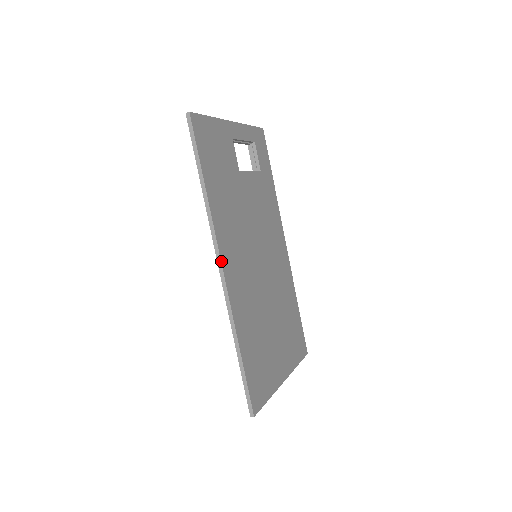
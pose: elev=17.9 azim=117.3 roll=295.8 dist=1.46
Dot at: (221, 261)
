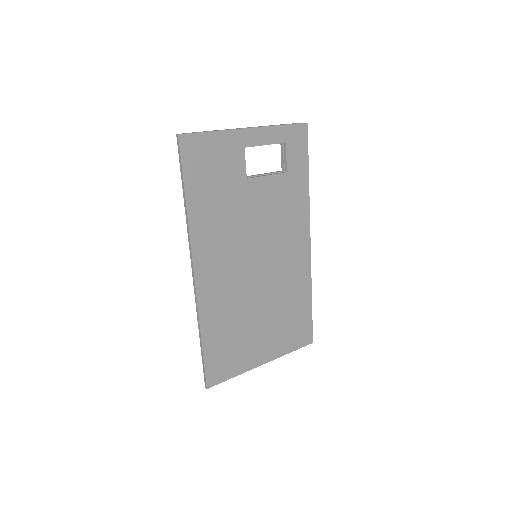
Dot at: (193, 267)
